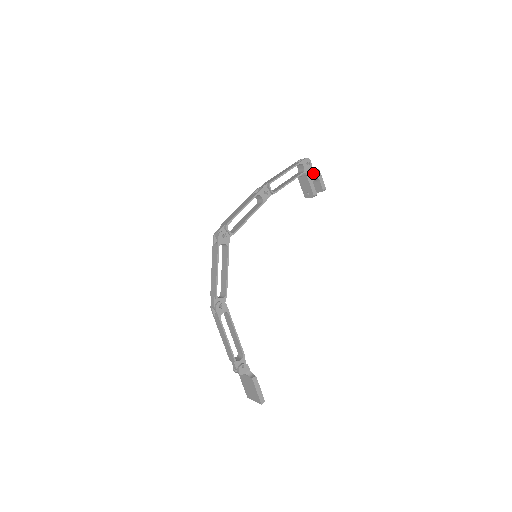
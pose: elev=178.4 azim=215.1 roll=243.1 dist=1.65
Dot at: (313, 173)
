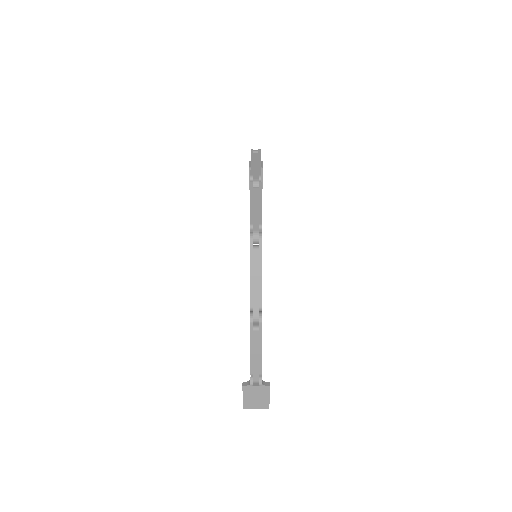
Dot at: occluded
